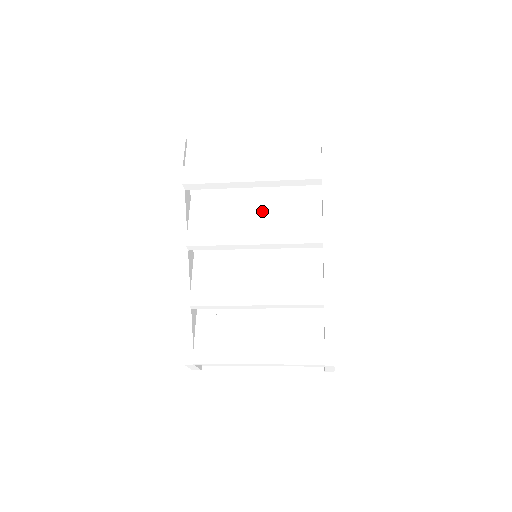
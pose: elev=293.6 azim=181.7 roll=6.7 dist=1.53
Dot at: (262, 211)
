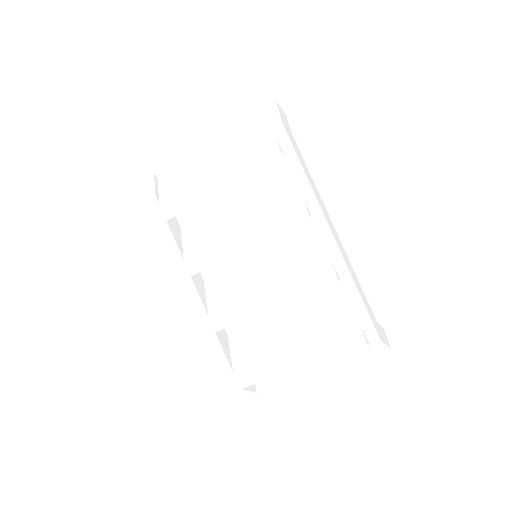
Dot at: (244, 210)
